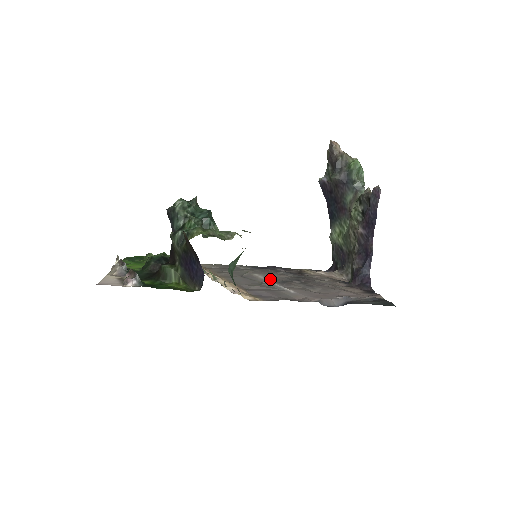
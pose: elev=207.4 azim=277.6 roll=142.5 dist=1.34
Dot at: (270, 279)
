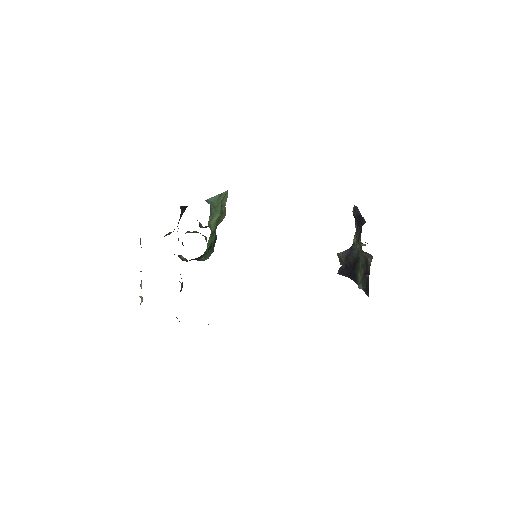
Dot at: occluded
